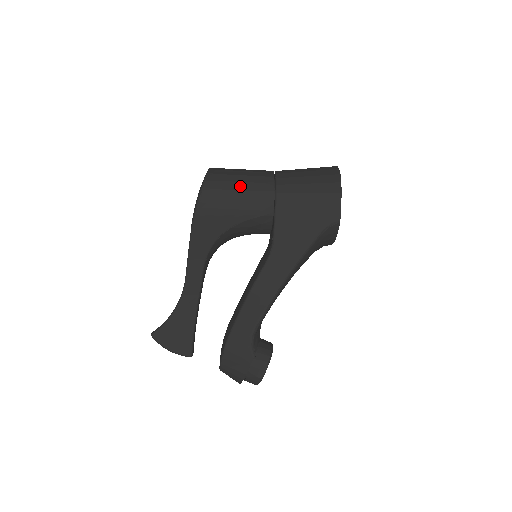
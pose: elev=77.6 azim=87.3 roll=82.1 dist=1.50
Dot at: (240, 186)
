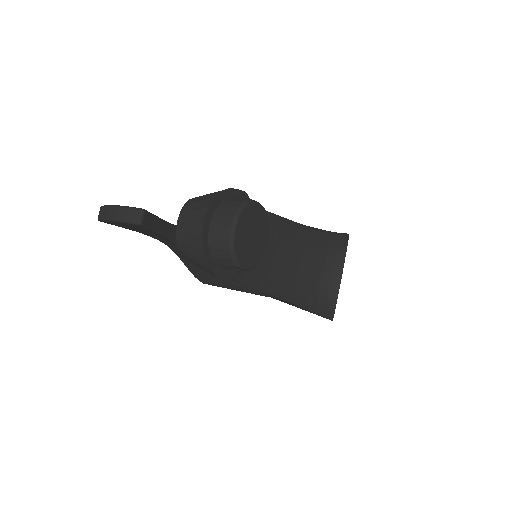
Dot at: occluded
